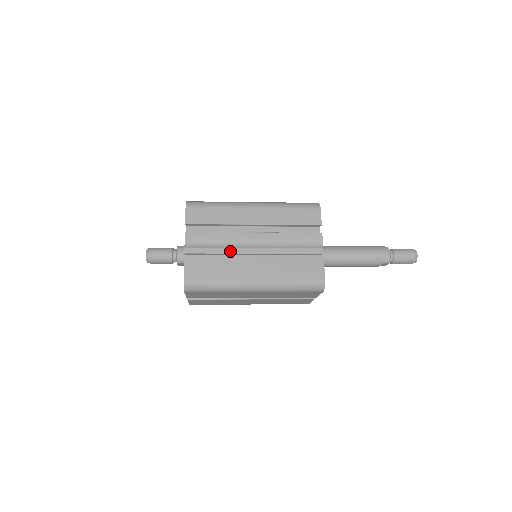
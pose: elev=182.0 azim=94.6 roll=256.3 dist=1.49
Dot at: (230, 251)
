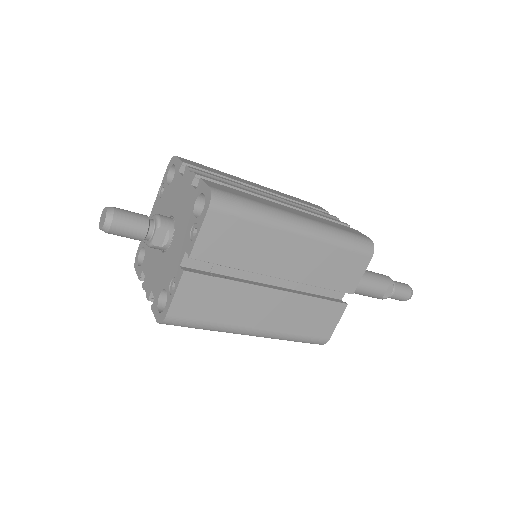
Dot at: (252, 192)
